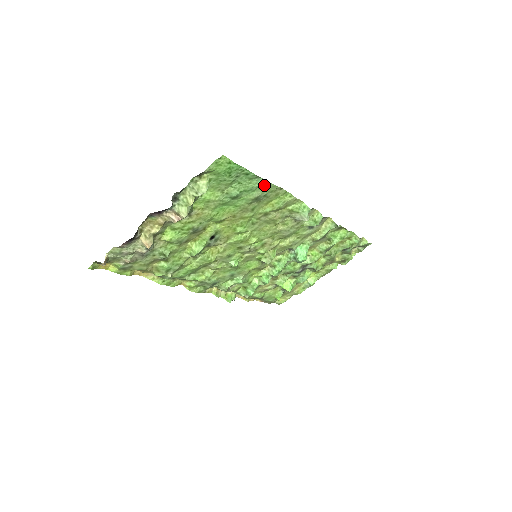
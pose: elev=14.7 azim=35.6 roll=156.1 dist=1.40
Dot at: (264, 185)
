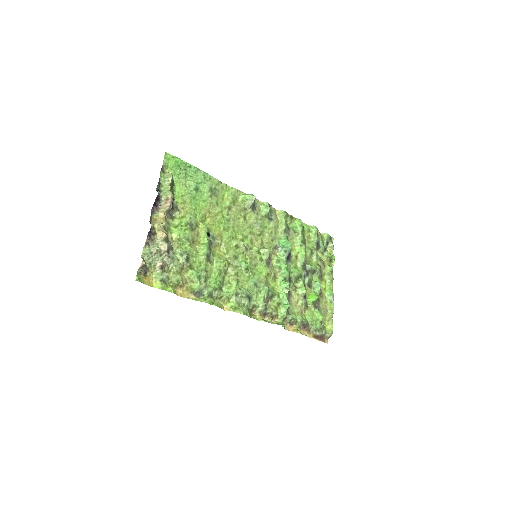
Dot at: (207, 178)
